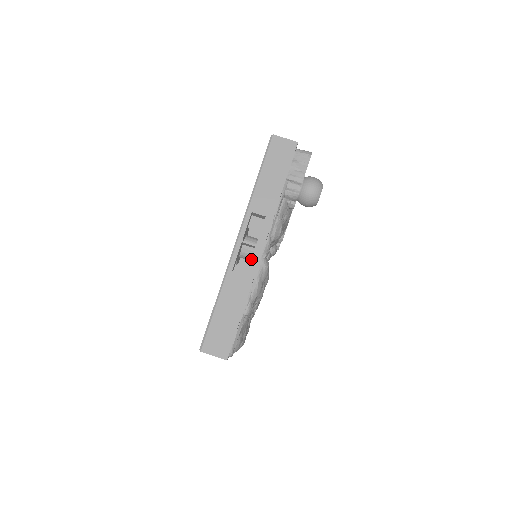
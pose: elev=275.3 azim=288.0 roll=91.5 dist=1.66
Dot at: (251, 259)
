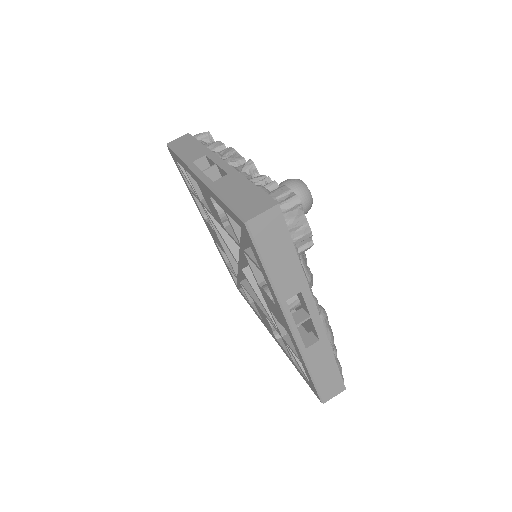
Dot at: (295, 308)
